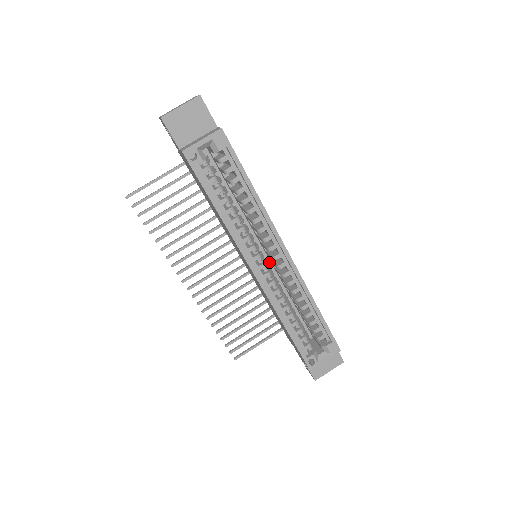
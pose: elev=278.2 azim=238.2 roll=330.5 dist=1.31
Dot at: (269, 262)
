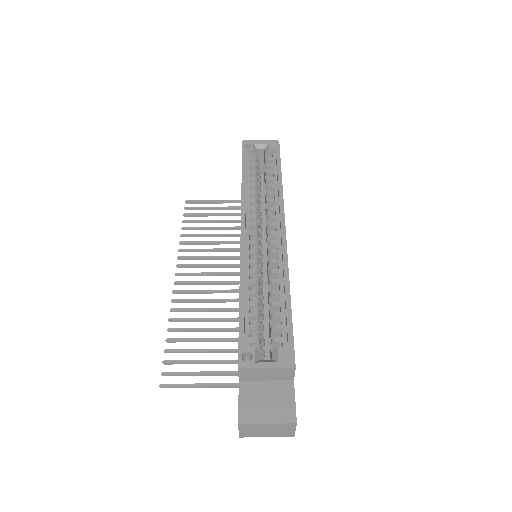
Dot at: (266, 267)
